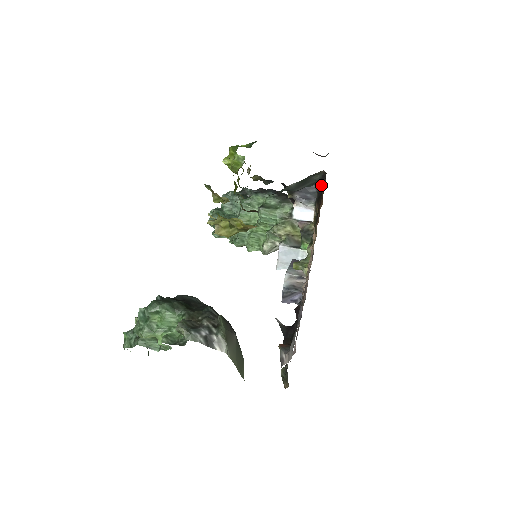
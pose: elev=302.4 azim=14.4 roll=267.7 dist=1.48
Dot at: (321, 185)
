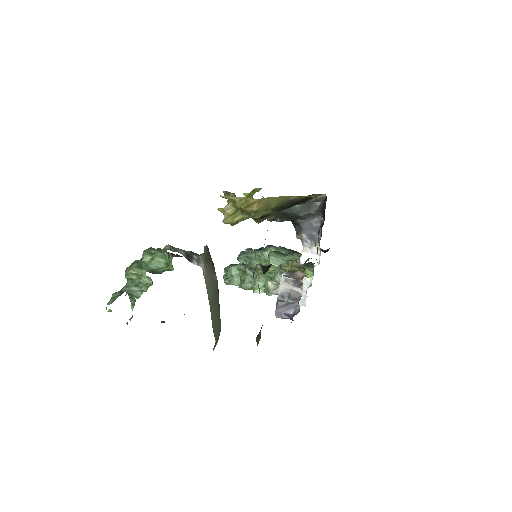
Dot at: (323, 211)
